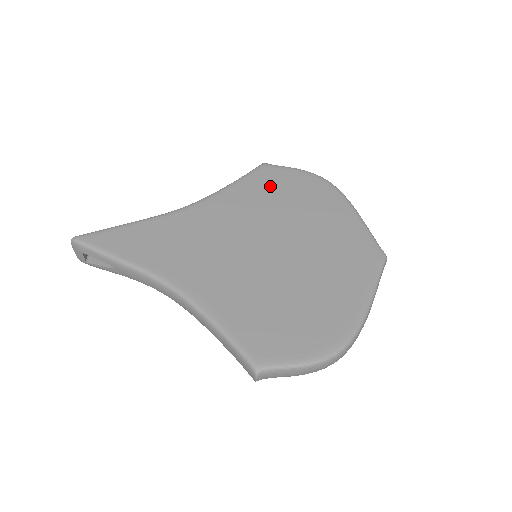
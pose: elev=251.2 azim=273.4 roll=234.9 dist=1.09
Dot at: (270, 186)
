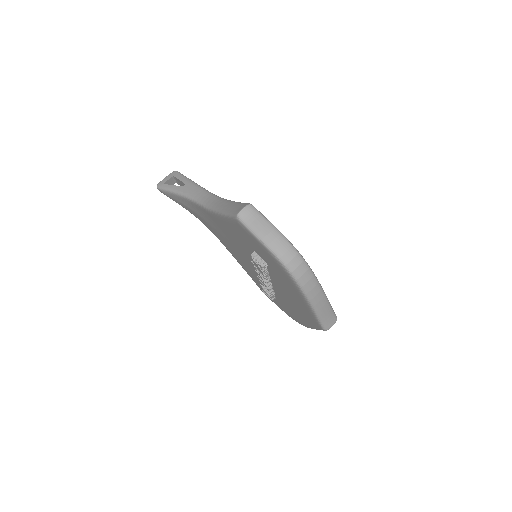
Dot at: occluded
